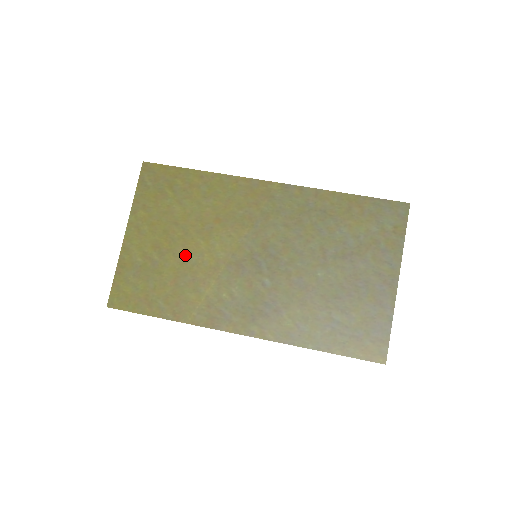
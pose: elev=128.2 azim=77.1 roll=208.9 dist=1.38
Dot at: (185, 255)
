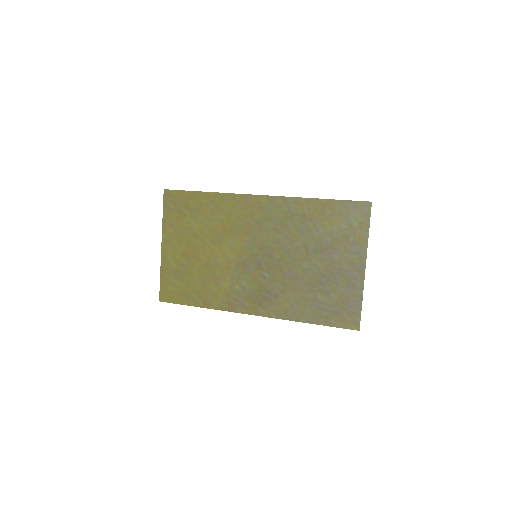
Dot at: (205, 260)
